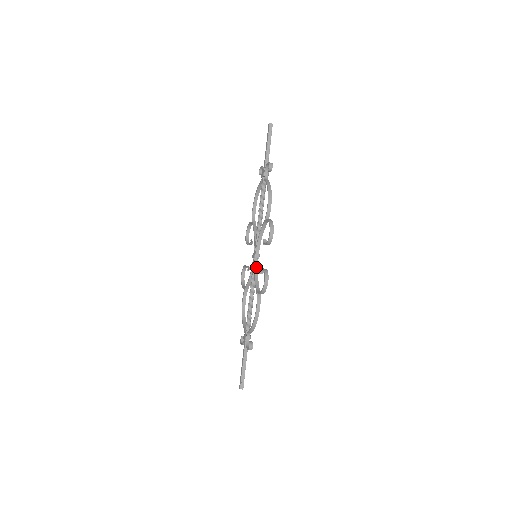
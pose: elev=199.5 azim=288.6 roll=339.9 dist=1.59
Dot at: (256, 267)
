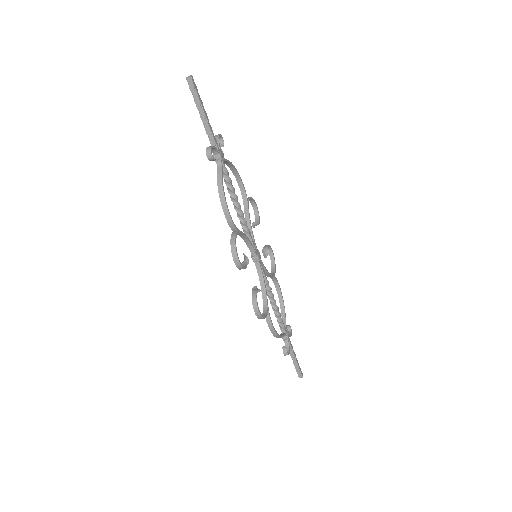
Dot at: (259, 271)
